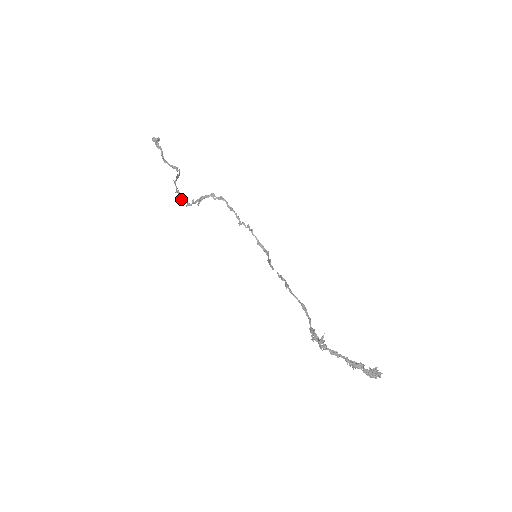
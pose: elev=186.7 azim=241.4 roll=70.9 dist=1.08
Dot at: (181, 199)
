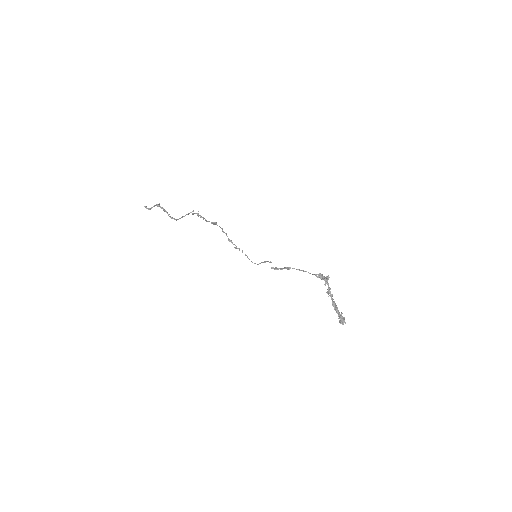
Dot at: (201, 216)
